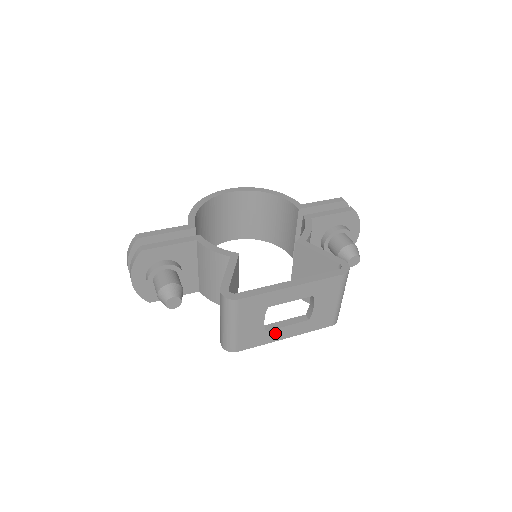
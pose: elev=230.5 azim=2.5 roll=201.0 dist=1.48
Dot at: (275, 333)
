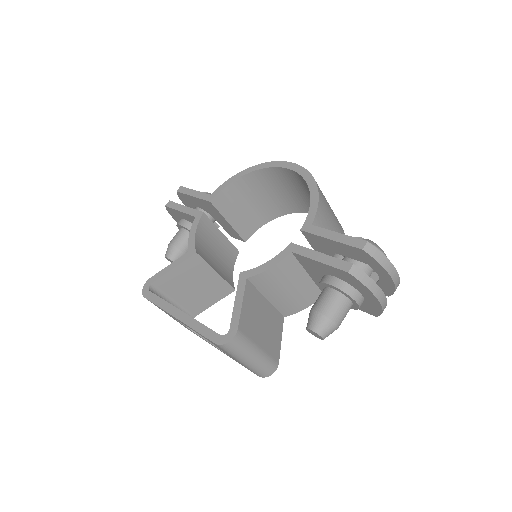
Dot at: occluded
